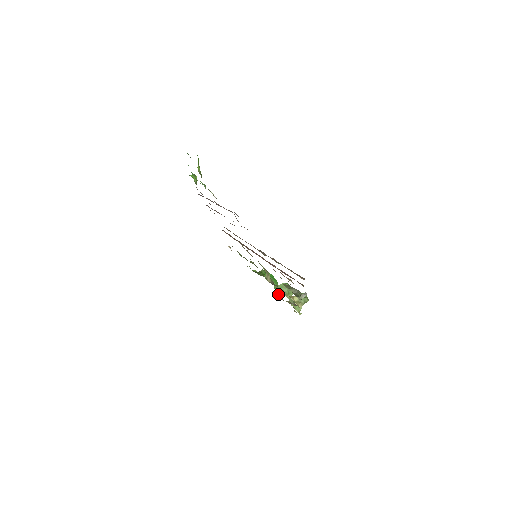
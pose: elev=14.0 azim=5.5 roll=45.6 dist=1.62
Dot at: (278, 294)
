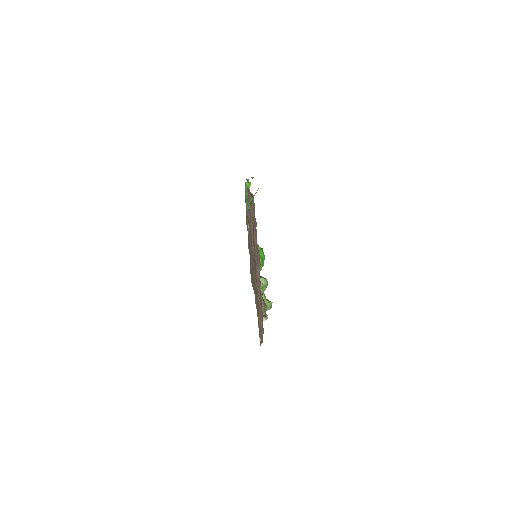
Dot at: occluded
